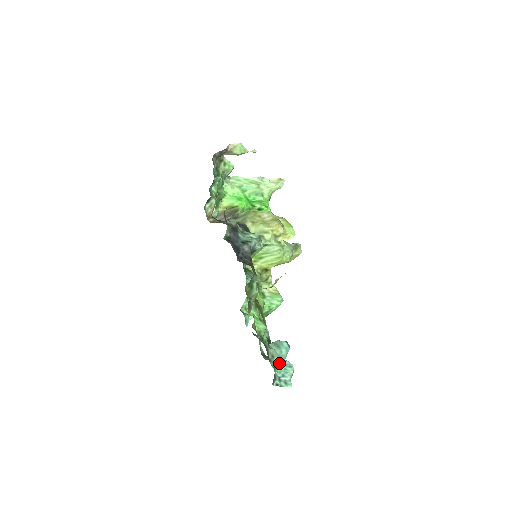
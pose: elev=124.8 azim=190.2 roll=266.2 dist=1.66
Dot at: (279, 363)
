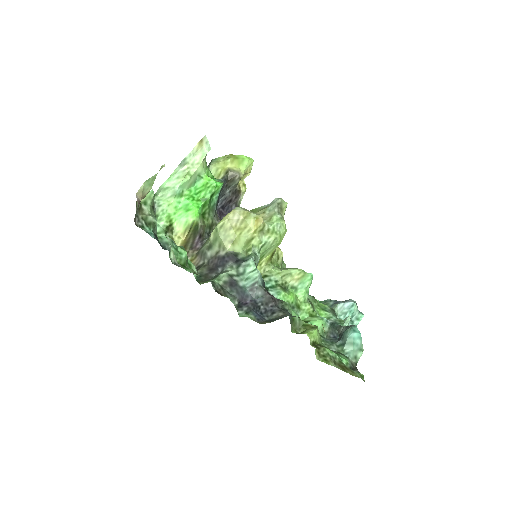
Dot at: (342, 311)
